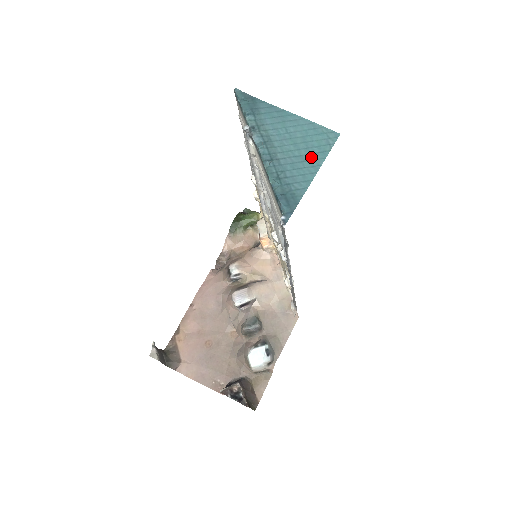
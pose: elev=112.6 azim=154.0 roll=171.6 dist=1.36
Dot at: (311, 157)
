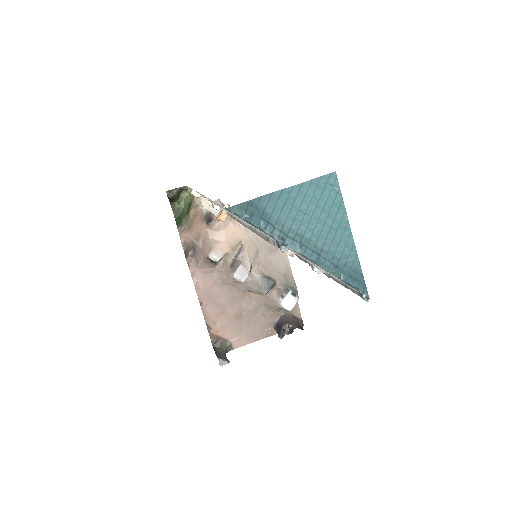
Dot at: (337, 221)
